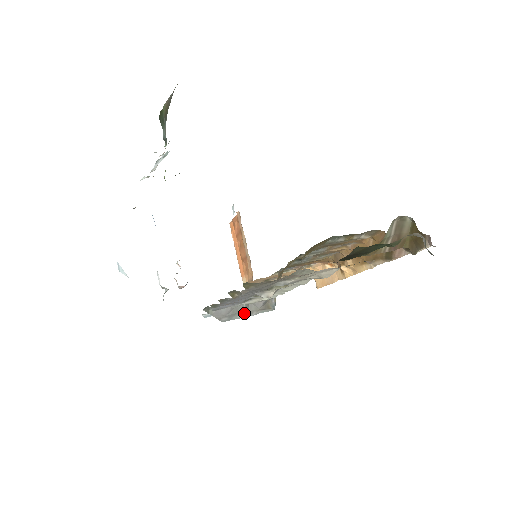
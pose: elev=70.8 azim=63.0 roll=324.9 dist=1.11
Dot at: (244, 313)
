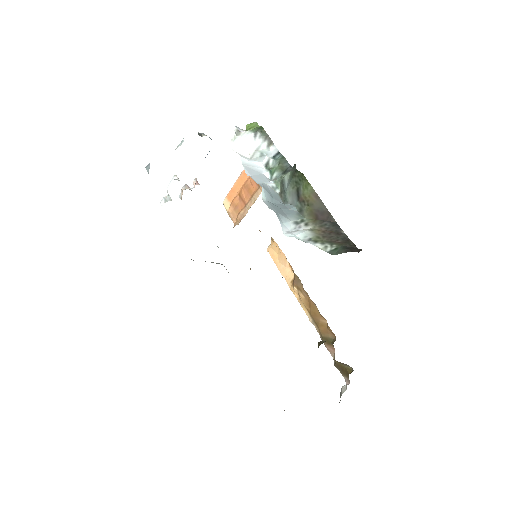
Dot at: occluded
